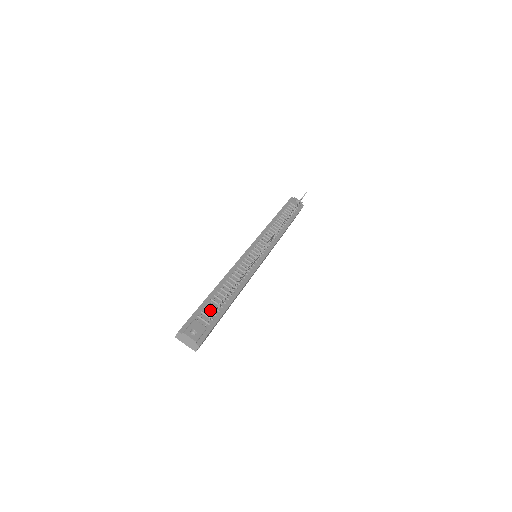
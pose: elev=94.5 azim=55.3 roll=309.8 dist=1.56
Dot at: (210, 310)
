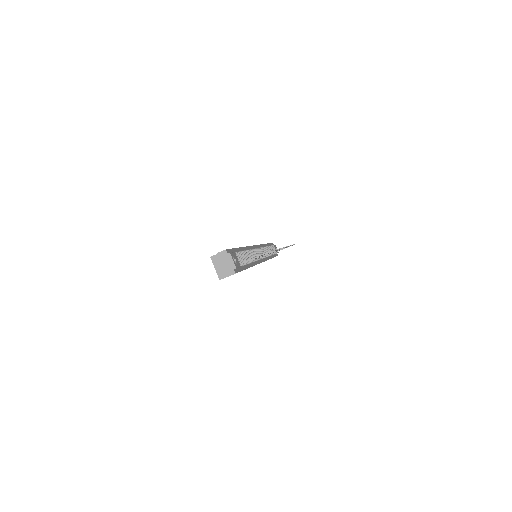
Dot at: (241, 257)
